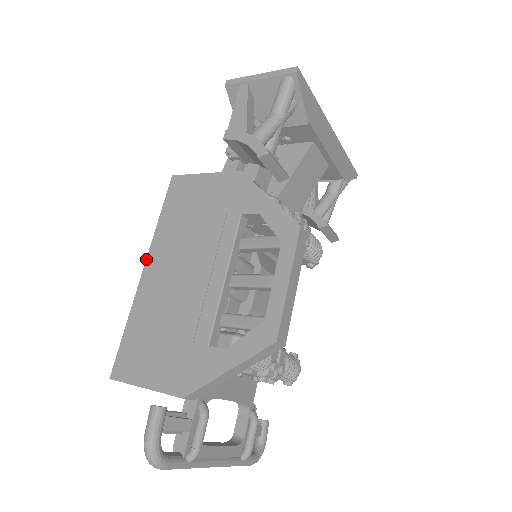
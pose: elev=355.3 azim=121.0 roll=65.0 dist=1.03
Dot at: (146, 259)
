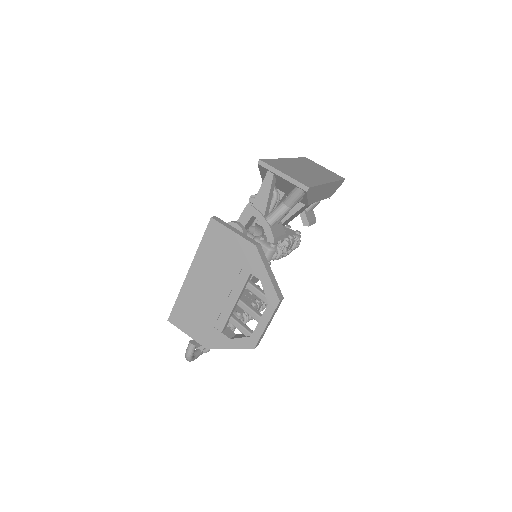
Dot at: (190, 266)
